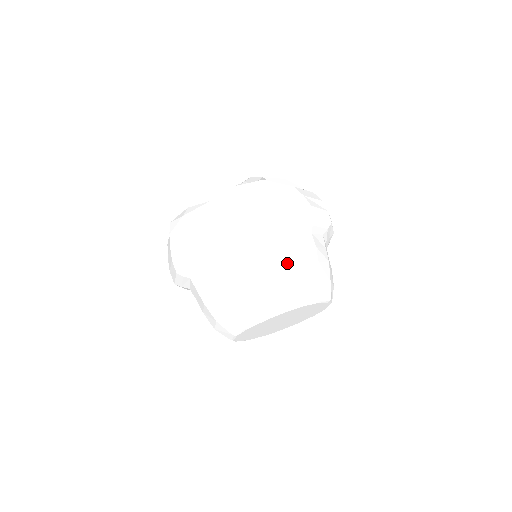
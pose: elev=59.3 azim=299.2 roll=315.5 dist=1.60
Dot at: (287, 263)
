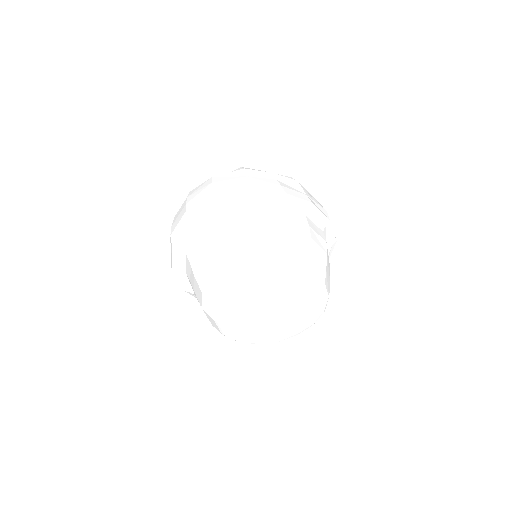
Dot at: (303, 234)
